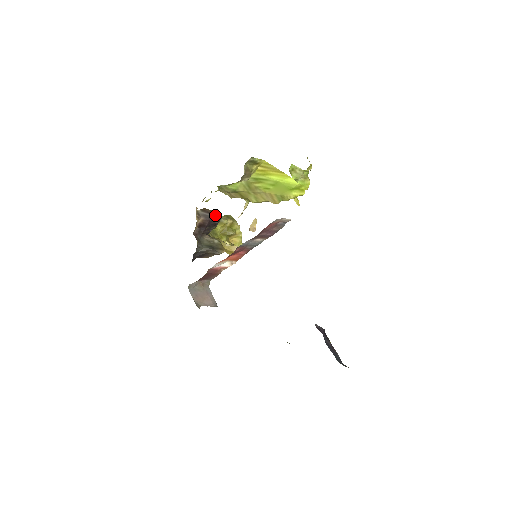
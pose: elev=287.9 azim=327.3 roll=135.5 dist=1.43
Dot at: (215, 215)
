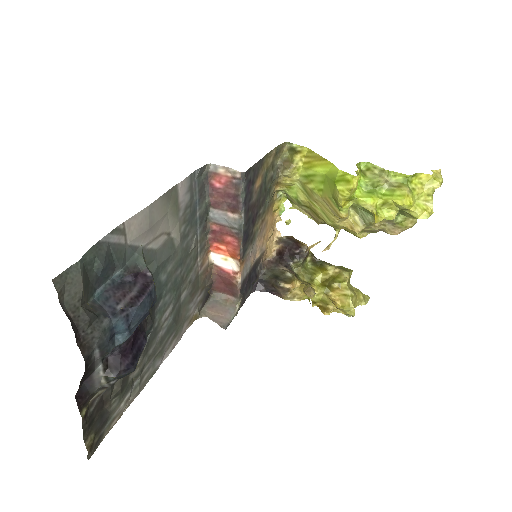
Dot at: (297, 243)
